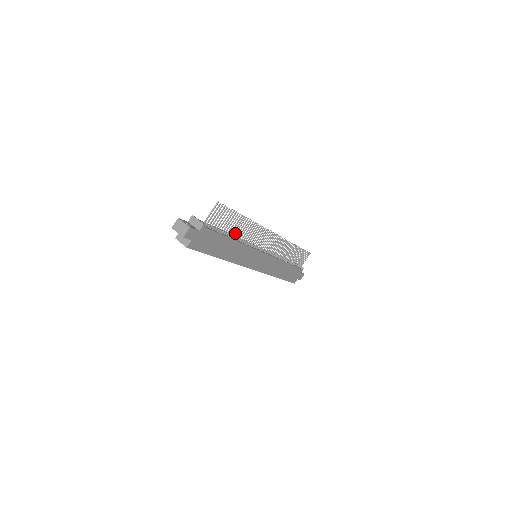
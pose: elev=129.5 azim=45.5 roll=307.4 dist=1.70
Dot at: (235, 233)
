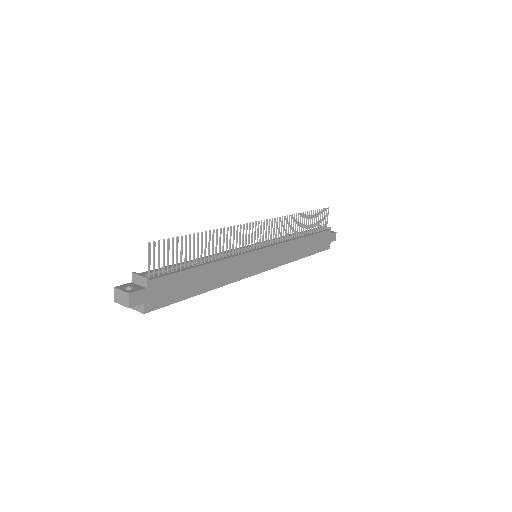
Dot at: (204, 255)
